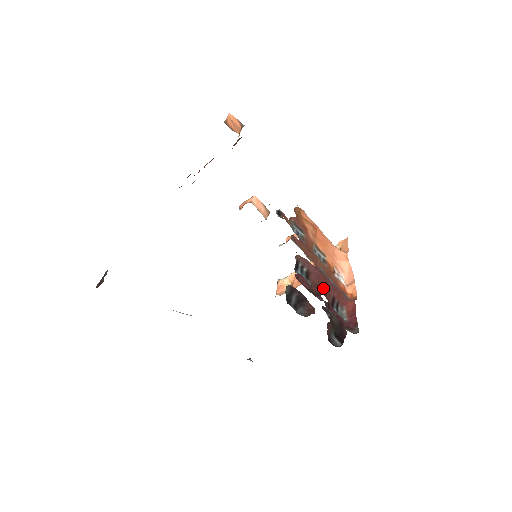
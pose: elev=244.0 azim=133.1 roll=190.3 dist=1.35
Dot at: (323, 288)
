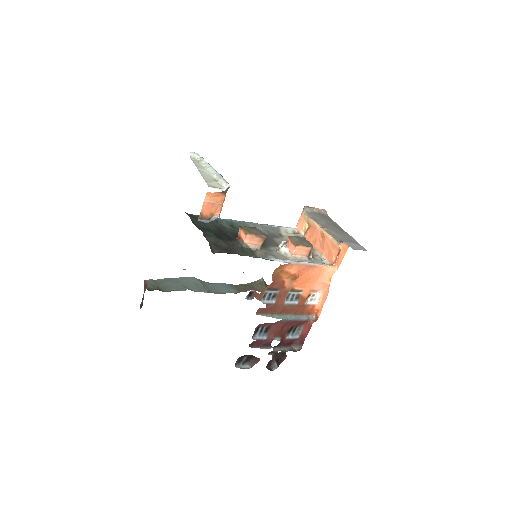
Dot at: (280, 332)
